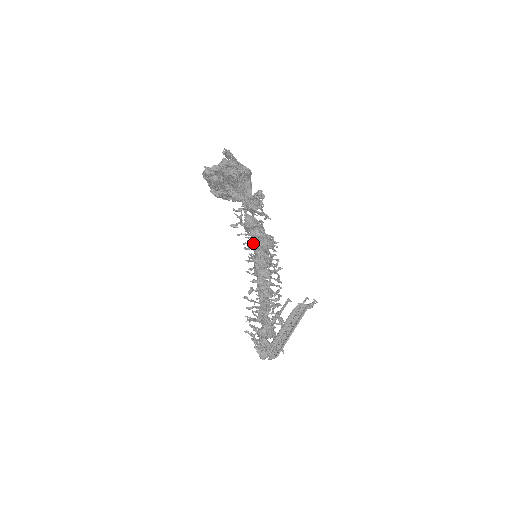
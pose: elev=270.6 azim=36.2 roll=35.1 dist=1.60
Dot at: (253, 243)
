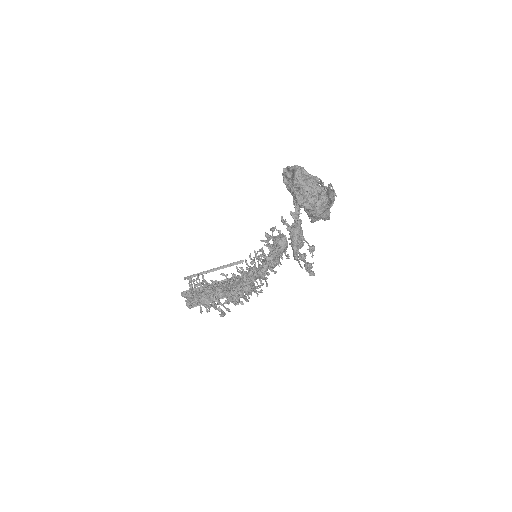
Dot at: (265, 261)
